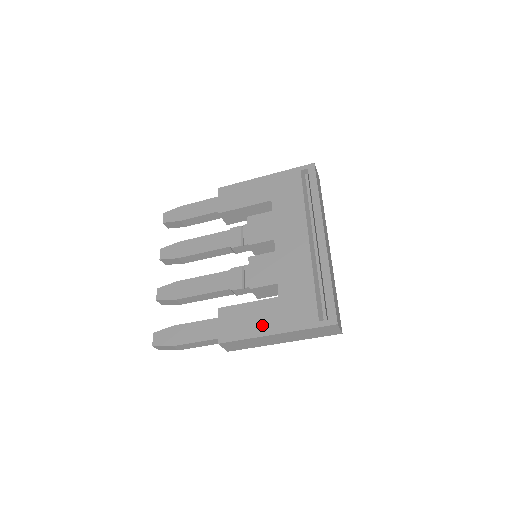
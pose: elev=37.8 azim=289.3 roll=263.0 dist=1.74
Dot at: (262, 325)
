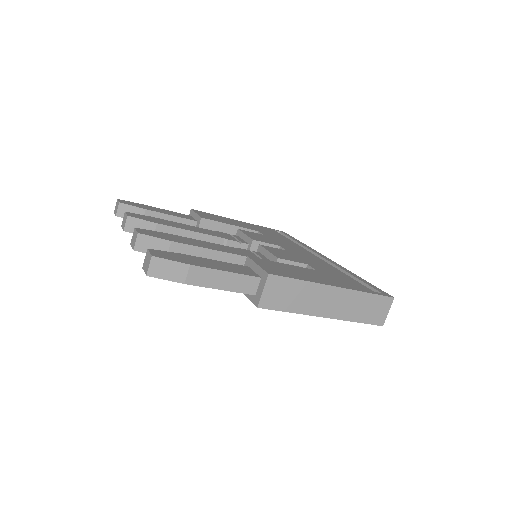
Dot at: (315, 278)
